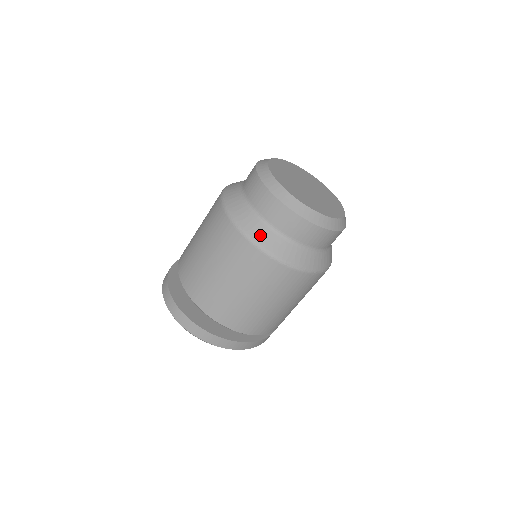
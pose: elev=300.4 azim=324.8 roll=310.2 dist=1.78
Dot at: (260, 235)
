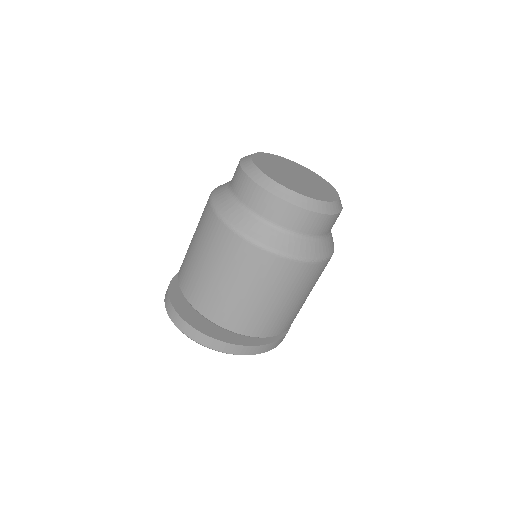
Dot at: (249, 227)
